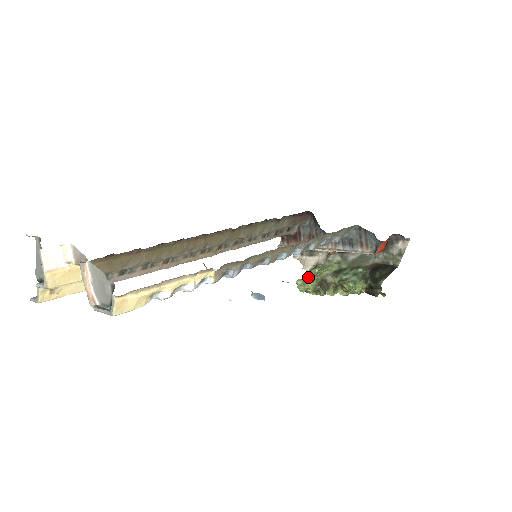
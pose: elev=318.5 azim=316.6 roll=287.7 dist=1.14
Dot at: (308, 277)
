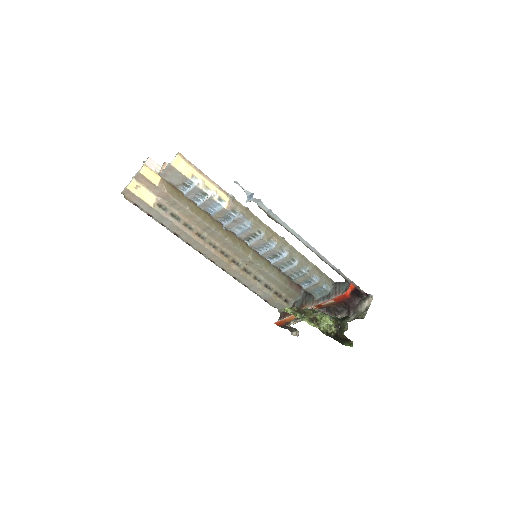
Dot at: occluded
